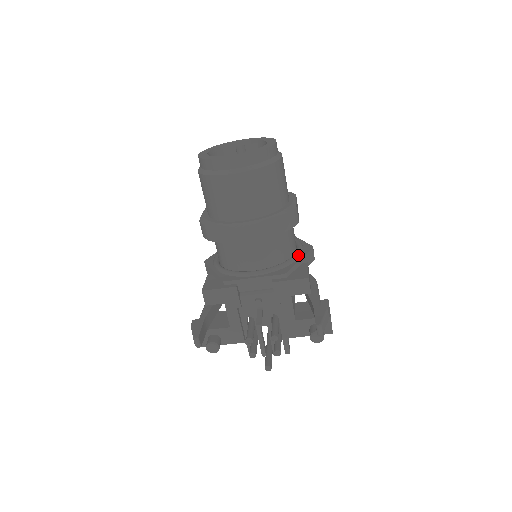
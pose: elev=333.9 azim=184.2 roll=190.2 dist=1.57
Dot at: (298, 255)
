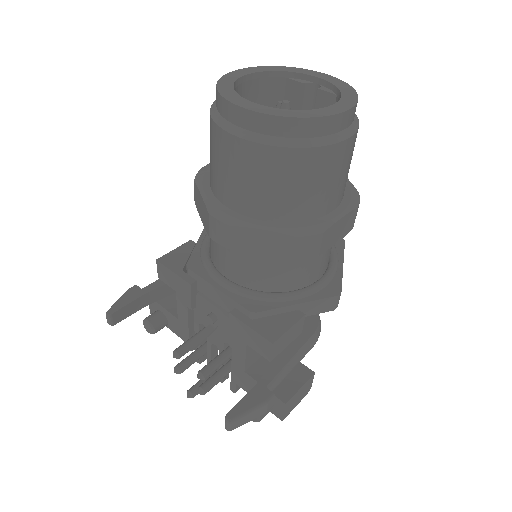
Dot at: (302, 294)
